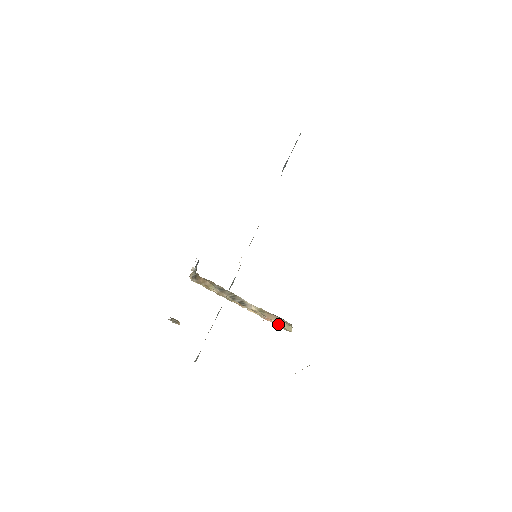
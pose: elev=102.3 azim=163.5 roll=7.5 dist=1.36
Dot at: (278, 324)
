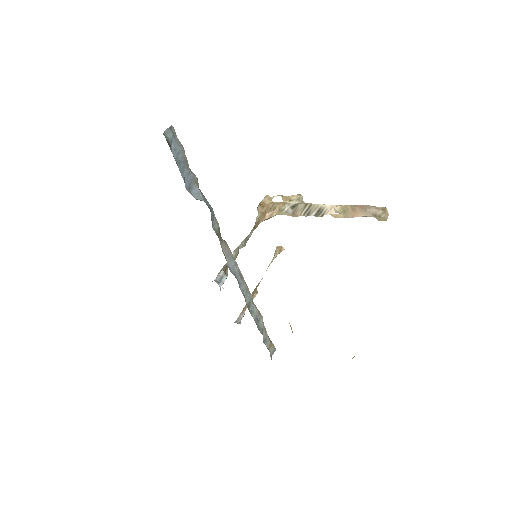
Dot at: (369, 216)
